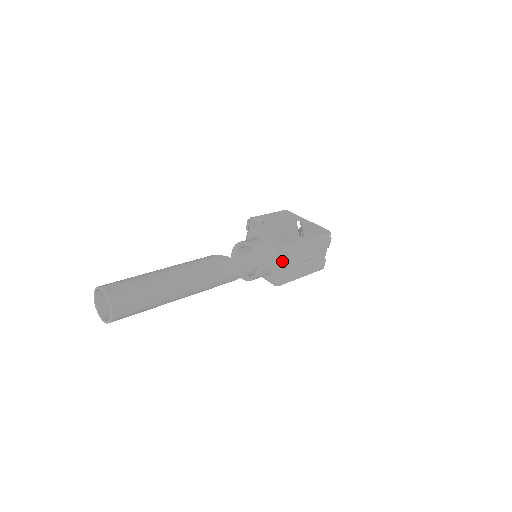
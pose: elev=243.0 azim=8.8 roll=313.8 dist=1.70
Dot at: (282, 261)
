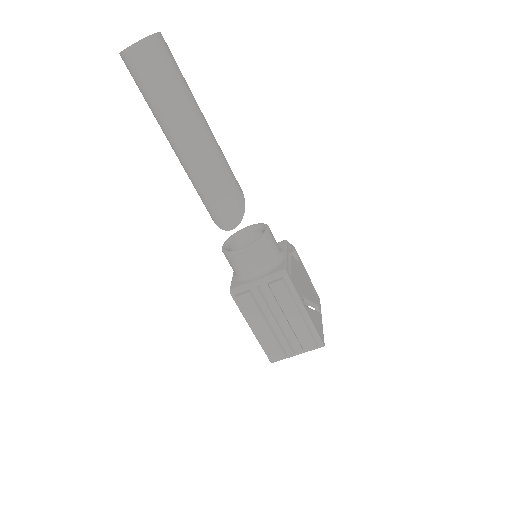
Dot at: (265, 279)
